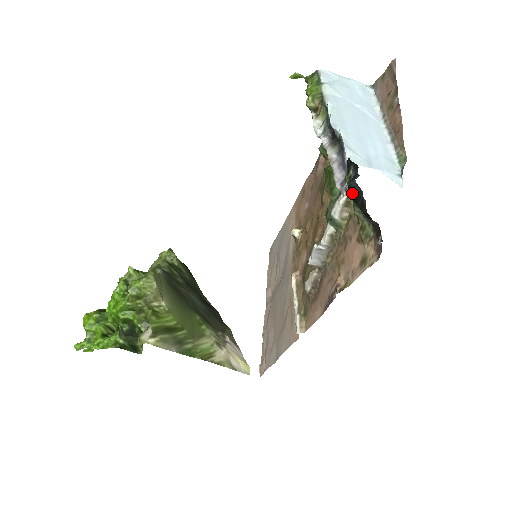
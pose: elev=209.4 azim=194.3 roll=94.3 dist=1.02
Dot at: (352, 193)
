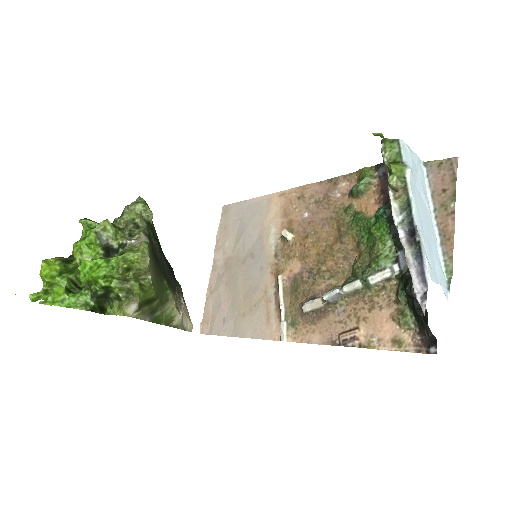
Dot at: (412, 292)
